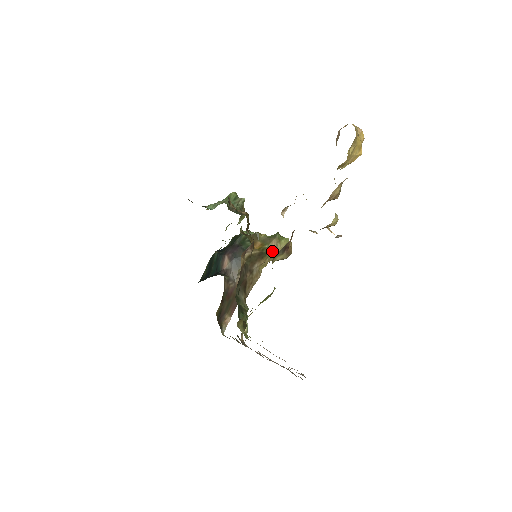
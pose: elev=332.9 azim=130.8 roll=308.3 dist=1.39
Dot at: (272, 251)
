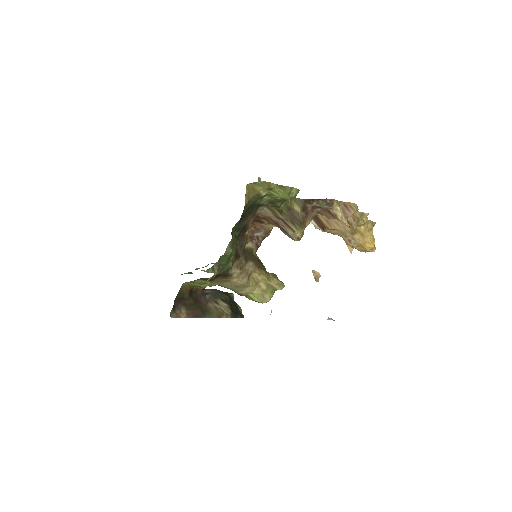
Dot at: (268, 275)
